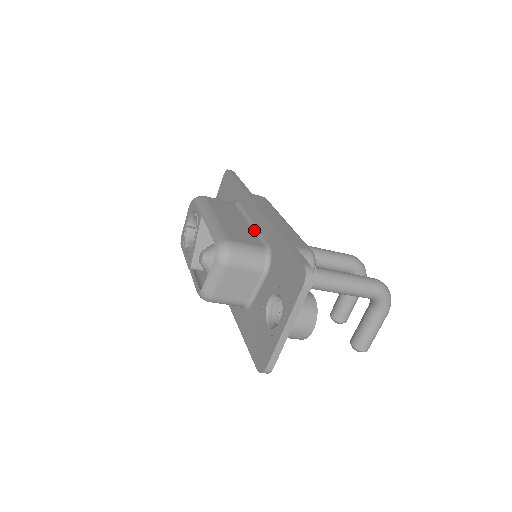
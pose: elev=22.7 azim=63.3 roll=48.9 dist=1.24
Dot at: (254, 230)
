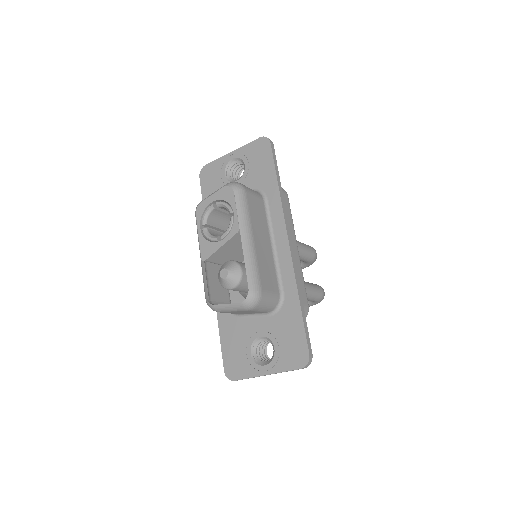
Dot at: (275, 261)
